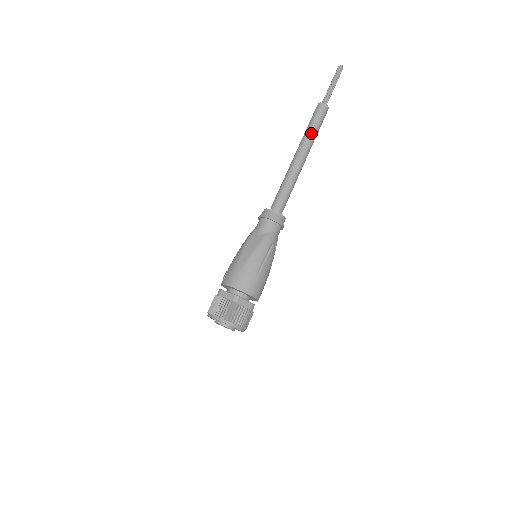
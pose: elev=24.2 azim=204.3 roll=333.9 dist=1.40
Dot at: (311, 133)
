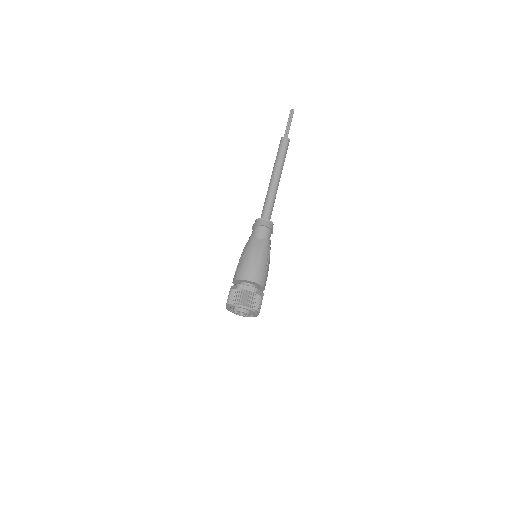
Dot at: (282, 160)
